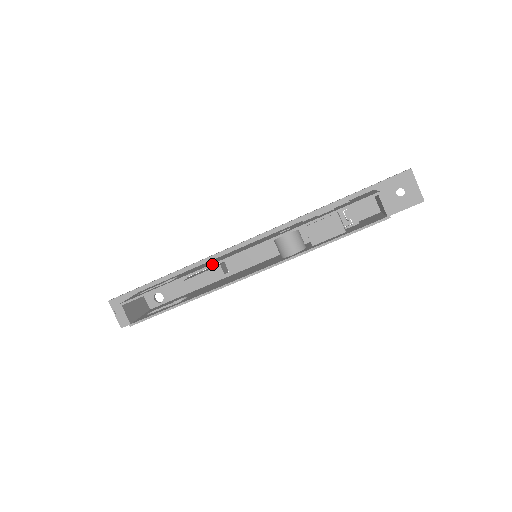
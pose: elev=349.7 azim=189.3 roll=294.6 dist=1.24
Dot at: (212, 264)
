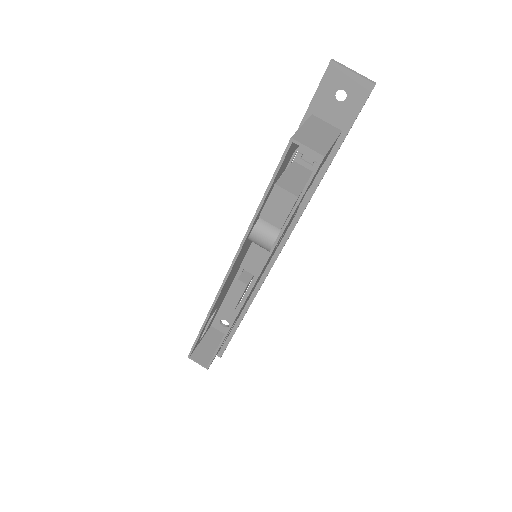
Dot at: (217, 295)
